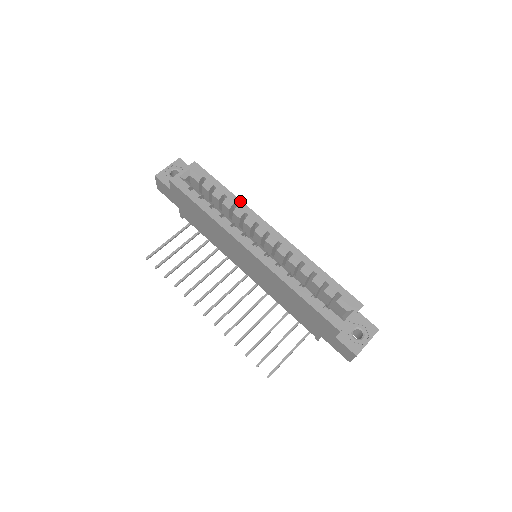
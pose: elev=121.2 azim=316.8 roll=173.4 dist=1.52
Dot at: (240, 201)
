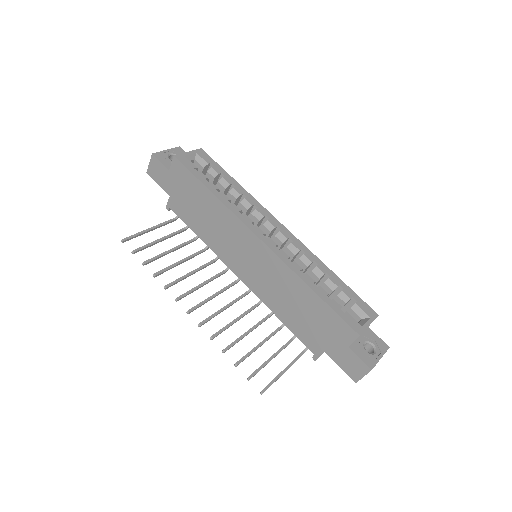
Dot at: (249, 194)
